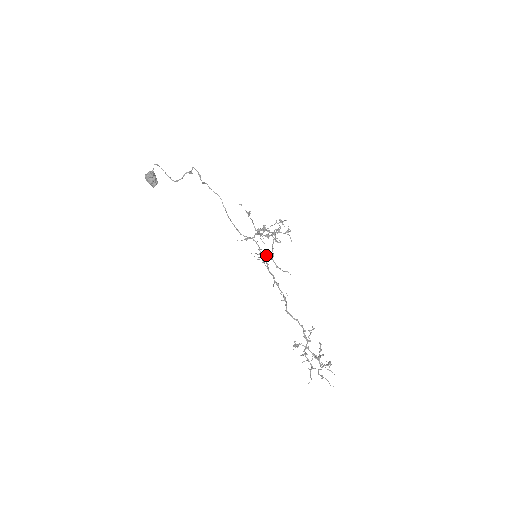
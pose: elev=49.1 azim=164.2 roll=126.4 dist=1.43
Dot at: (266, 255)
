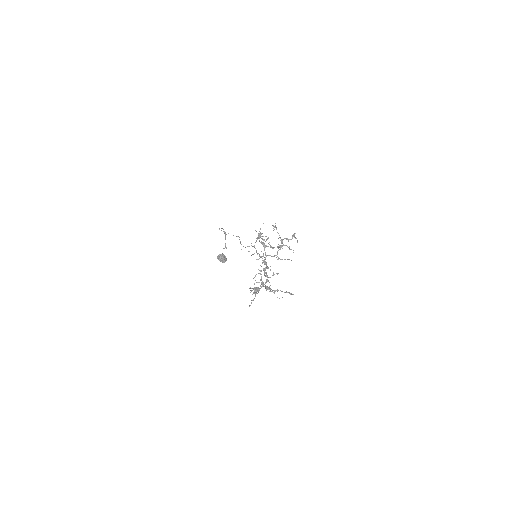
Dot at: (271, 256)
